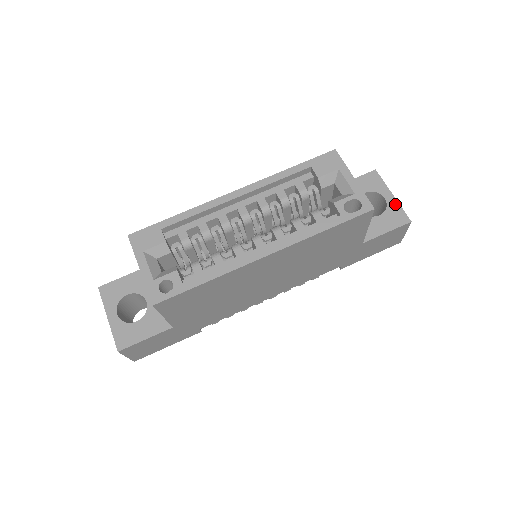
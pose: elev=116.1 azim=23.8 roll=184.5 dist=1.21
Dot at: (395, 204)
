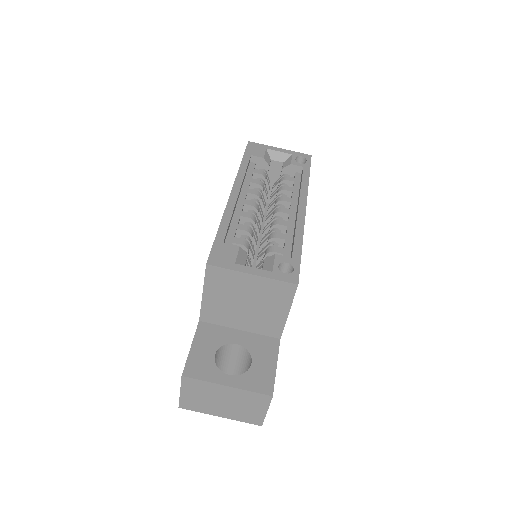
Dot at: occluded
